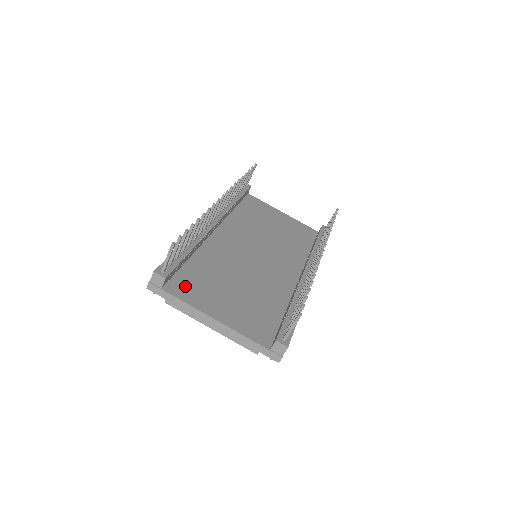
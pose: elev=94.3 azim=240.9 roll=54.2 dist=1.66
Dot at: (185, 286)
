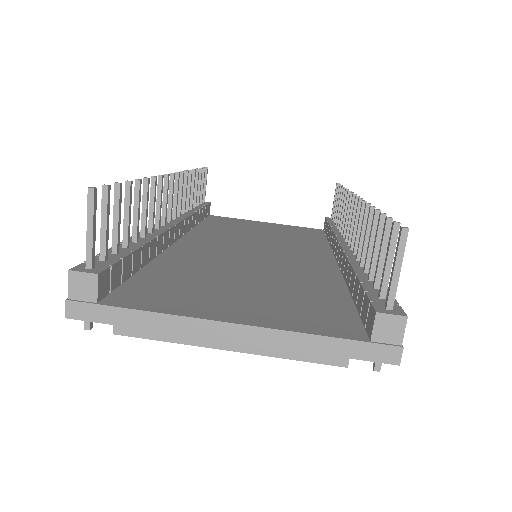
Dot at: (148, 294)
